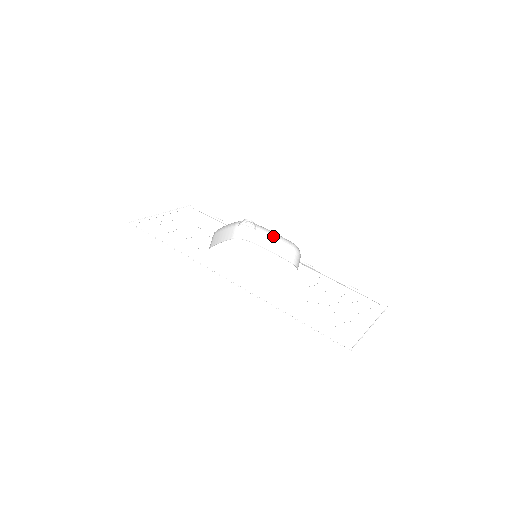
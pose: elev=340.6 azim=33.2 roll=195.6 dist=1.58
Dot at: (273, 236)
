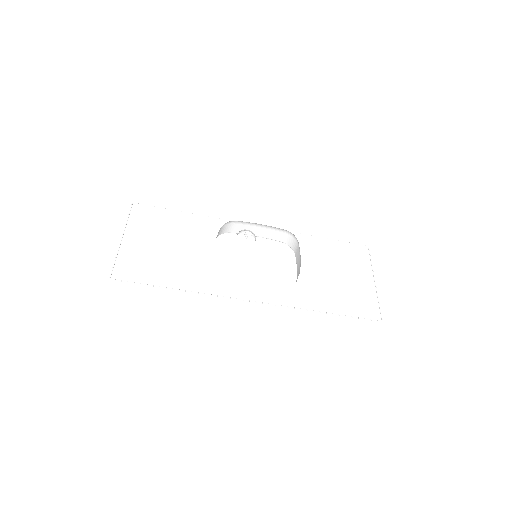
Dot at: (259, 225)
